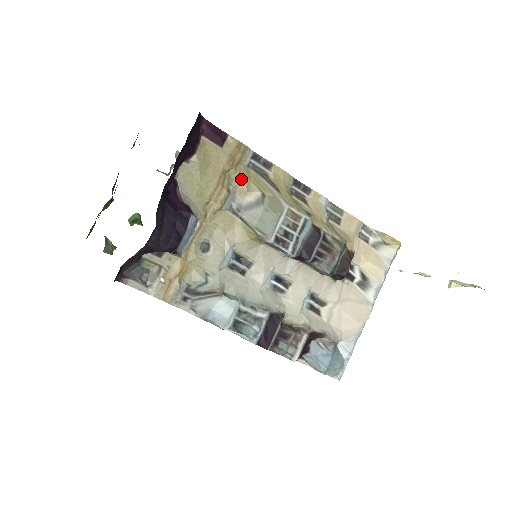
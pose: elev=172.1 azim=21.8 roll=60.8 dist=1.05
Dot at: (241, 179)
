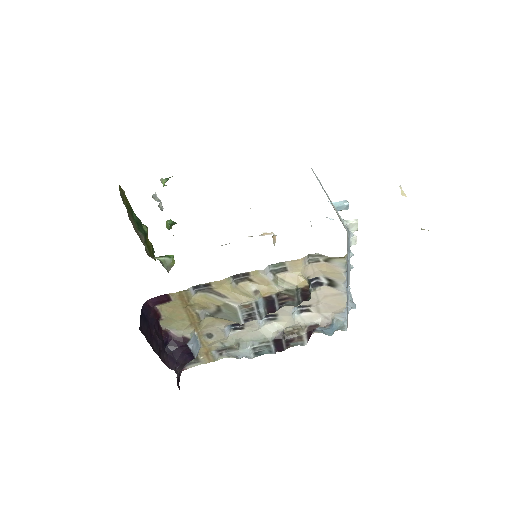
Dot at: (198, 304)
